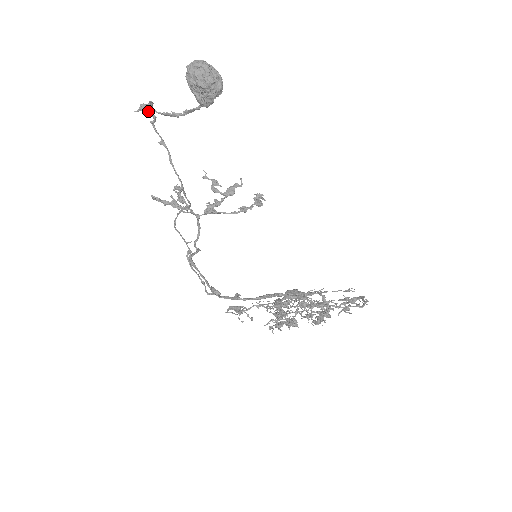
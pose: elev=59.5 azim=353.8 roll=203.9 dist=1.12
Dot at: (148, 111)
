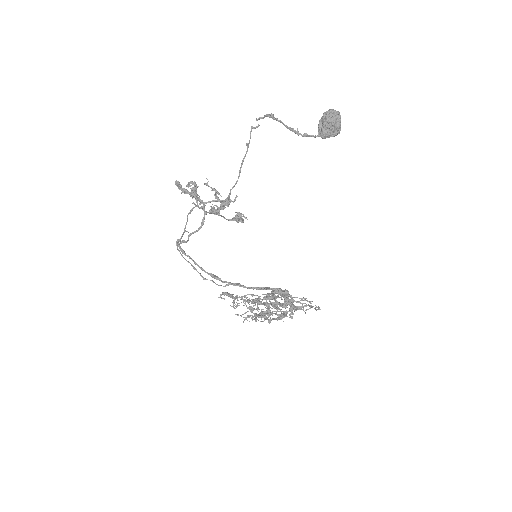
Dot at: (259, 119)
